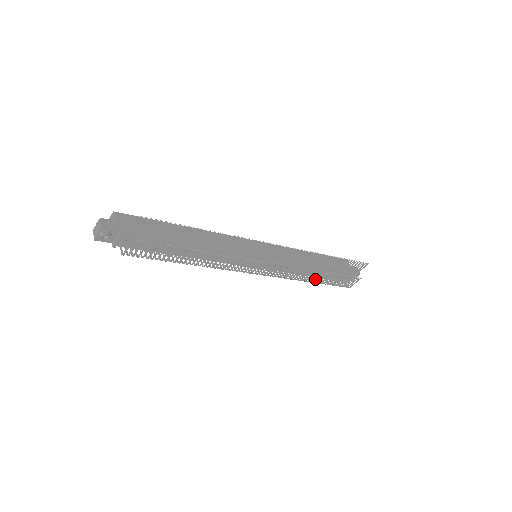
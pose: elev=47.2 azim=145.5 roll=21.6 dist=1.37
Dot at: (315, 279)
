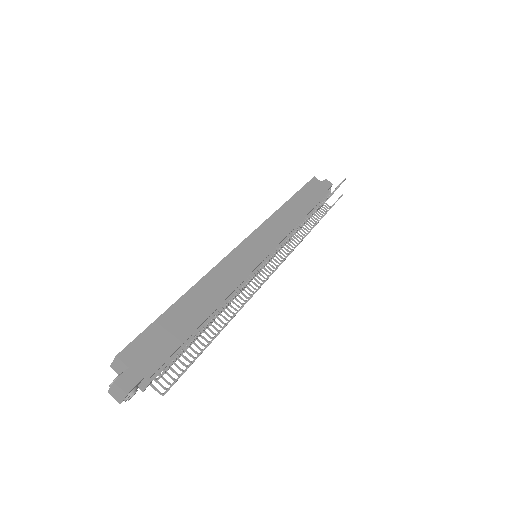
Dot at: occluded
